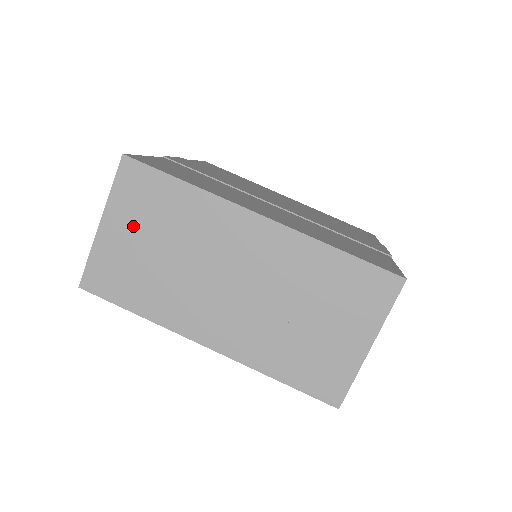
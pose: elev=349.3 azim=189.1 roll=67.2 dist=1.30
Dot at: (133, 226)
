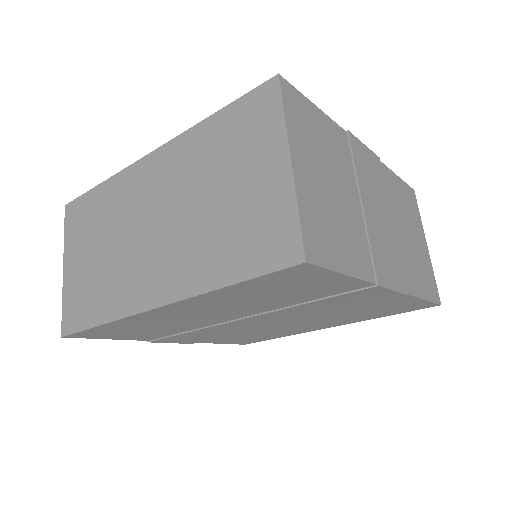
Dot at: (81, 249)
